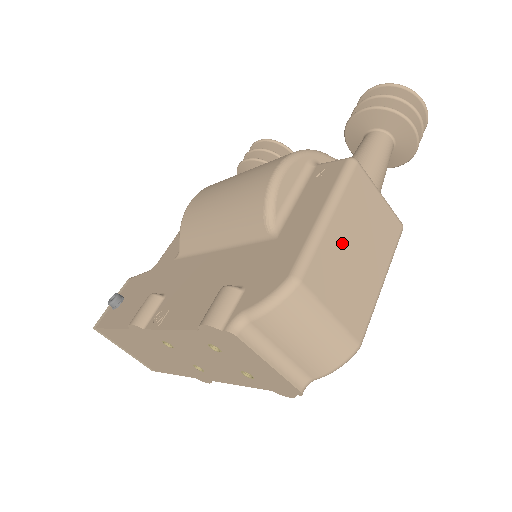
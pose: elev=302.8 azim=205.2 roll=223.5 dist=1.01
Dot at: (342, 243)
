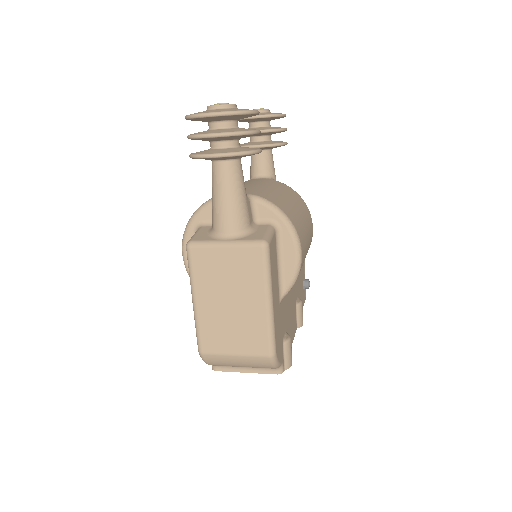
Dot at: (214, 310)
